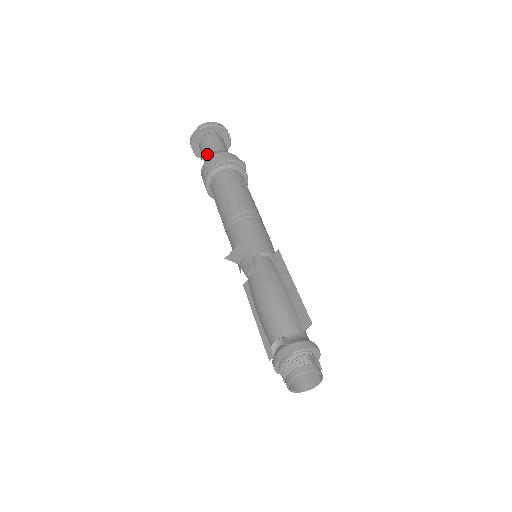
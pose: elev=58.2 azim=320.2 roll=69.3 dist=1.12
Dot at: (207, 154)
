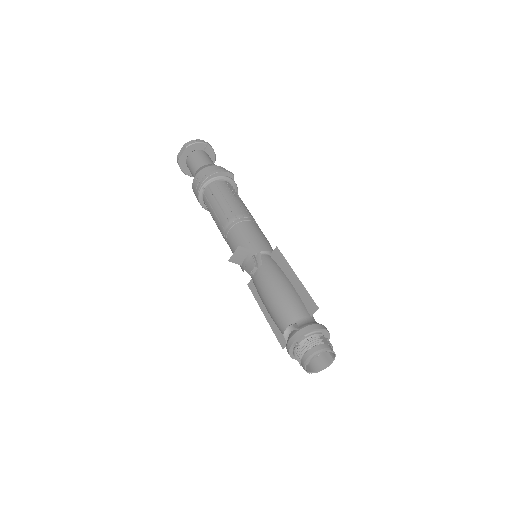
Dot at: (195, 170)
